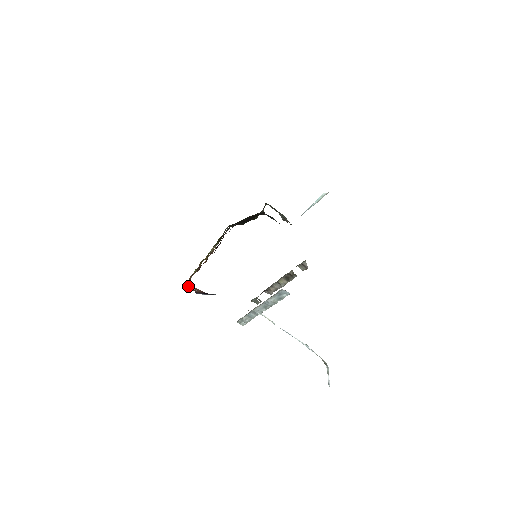
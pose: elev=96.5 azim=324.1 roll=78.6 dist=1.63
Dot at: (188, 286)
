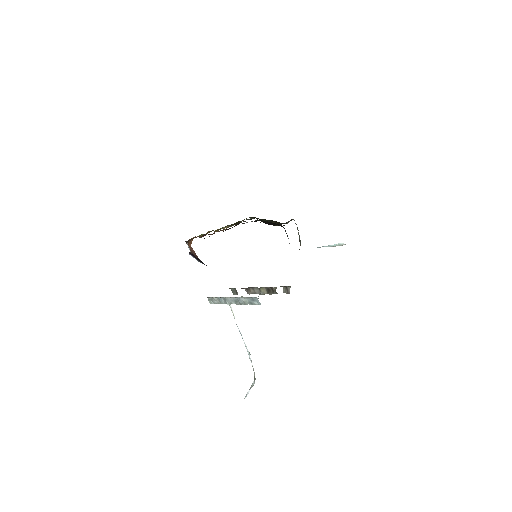
Dot at: (188, 243)
